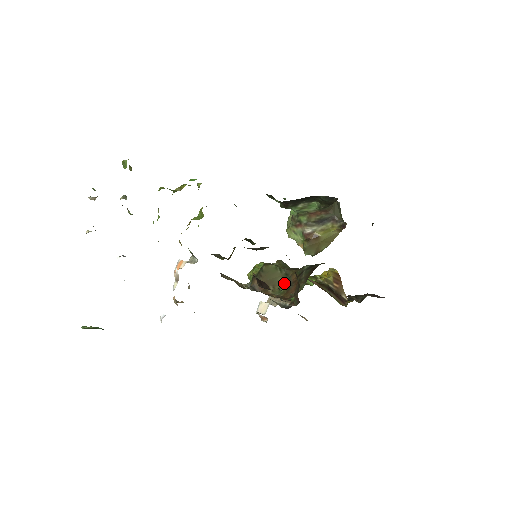
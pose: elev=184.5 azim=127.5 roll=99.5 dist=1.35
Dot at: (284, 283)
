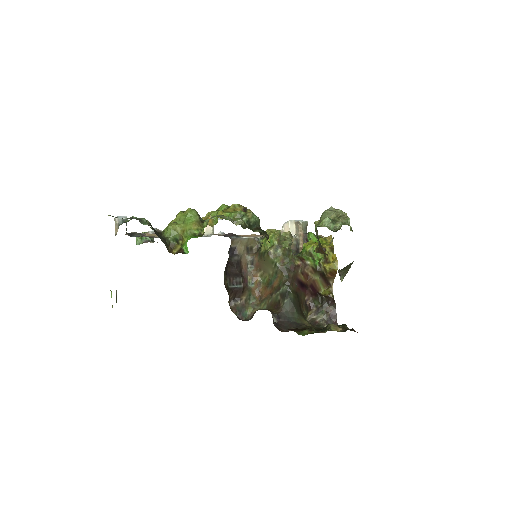
Dot at: (270, 278)
